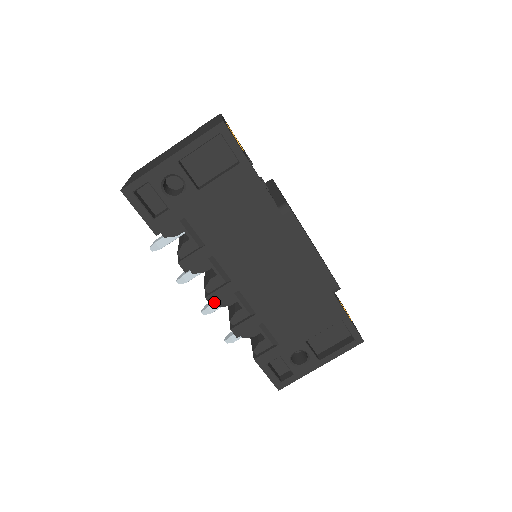
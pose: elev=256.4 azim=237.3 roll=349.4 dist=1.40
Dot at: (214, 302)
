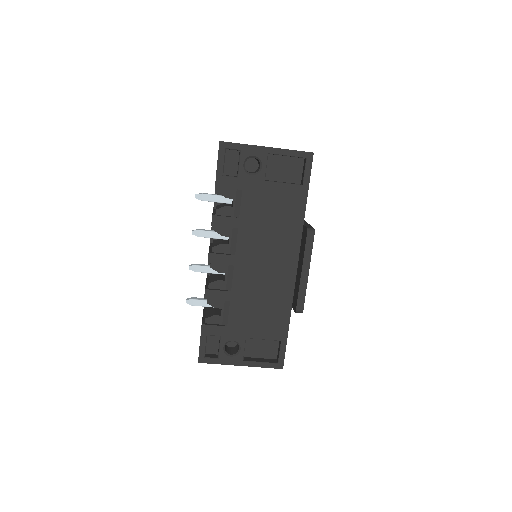
Dot at: (212, 261)
